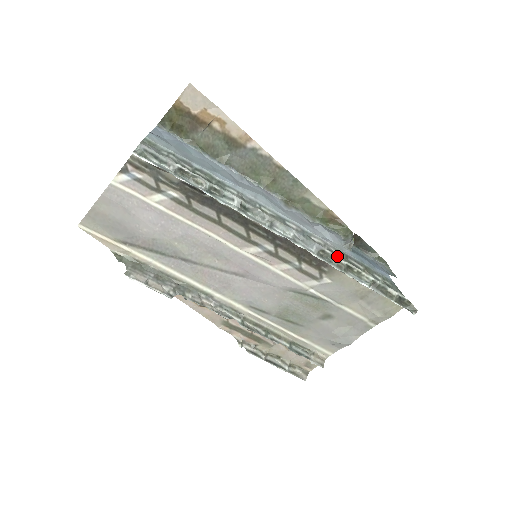
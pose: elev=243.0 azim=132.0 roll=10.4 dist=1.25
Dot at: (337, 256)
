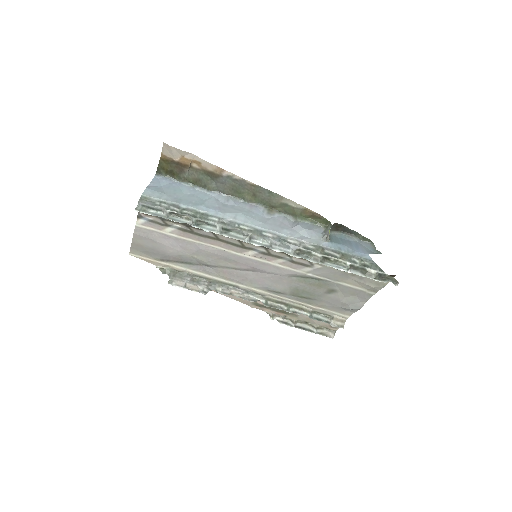
Dot at: (312, 251)
